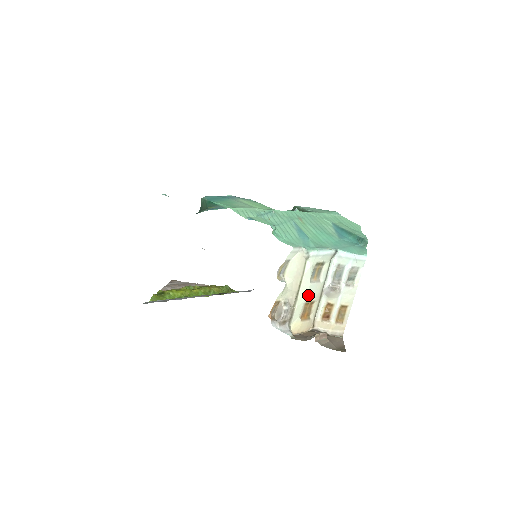
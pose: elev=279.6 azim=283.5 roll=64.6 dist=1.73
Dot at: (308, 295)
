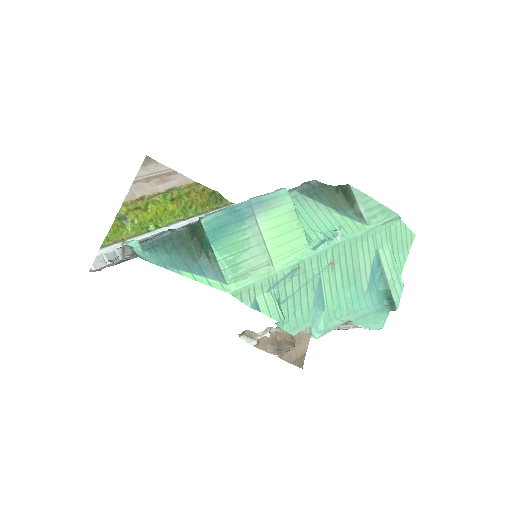
Dot at: occluded
